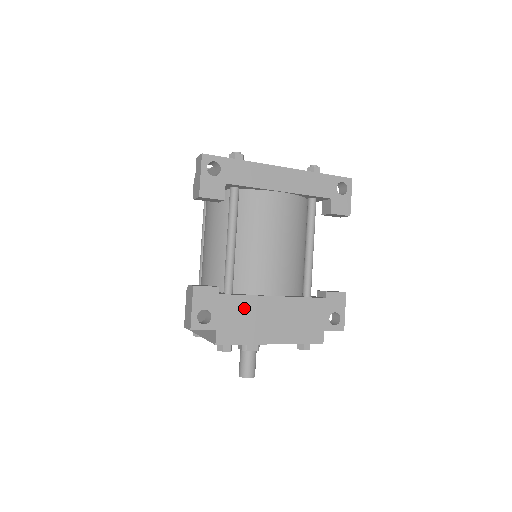
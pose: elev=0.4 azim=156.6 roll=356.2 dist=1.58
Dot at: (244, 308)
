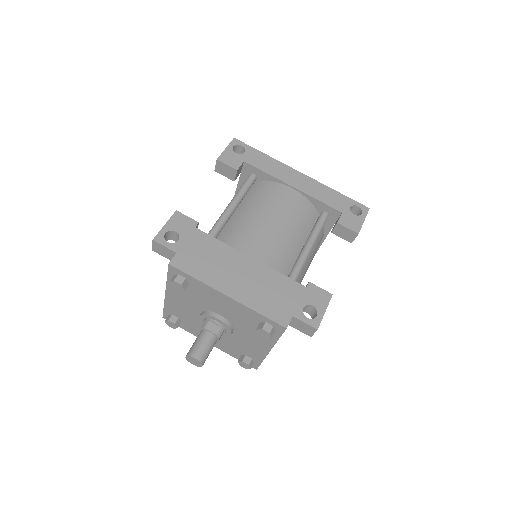
Dot at: (214, 250)
